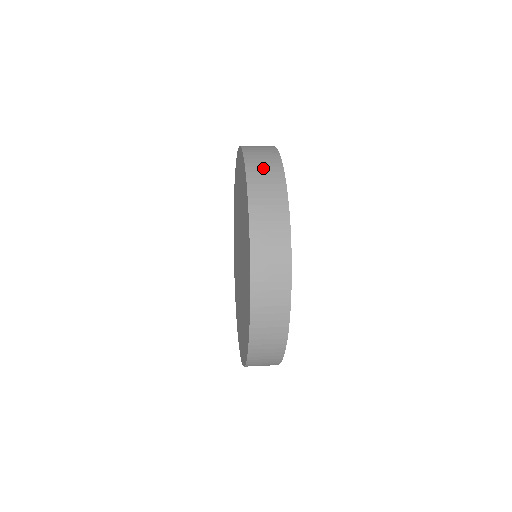
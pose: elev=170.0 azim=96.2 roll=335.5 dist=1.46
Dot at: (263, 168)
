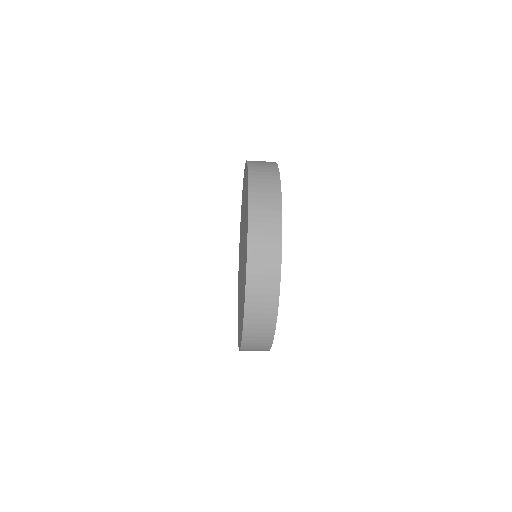
Dot at: occluded
